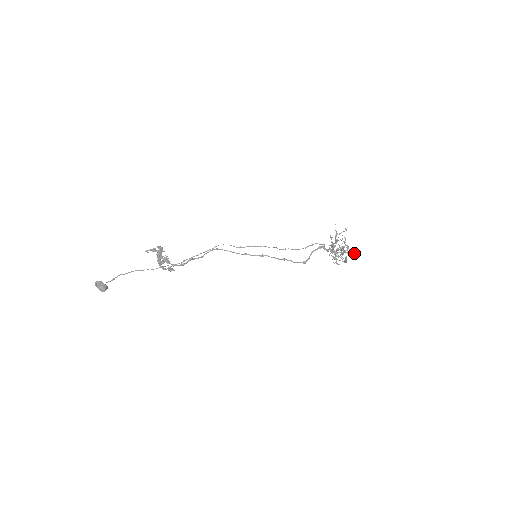
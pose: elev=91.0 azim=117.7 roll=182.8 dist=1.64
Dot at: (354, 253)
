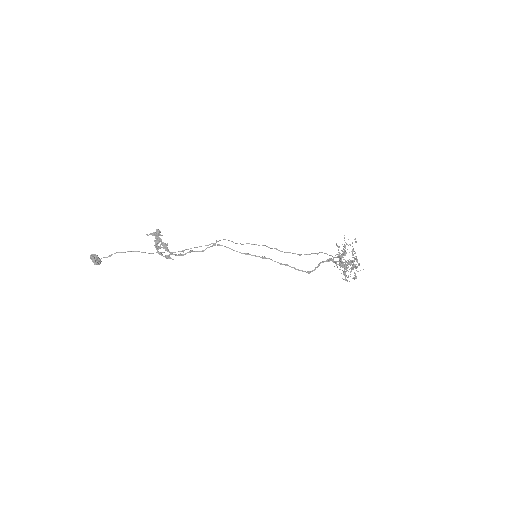
Dot at: occluded
